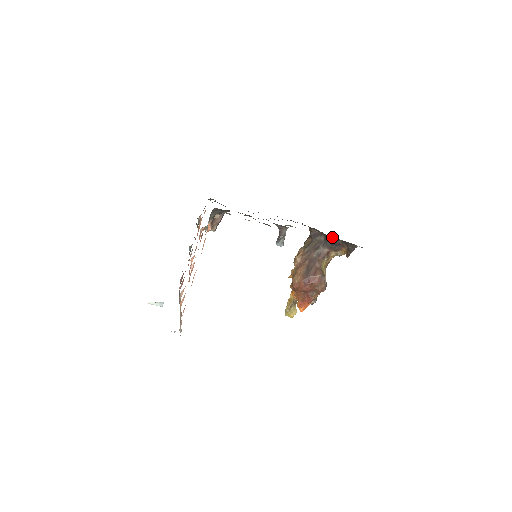
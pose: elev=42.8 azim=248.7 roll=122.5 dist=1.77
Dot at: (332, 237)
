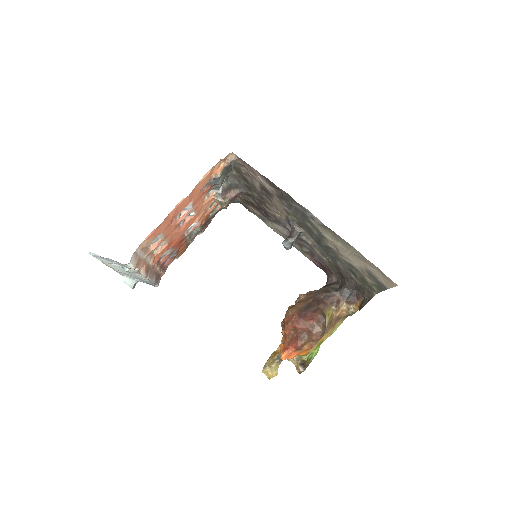
Dot at: (348, 275)
